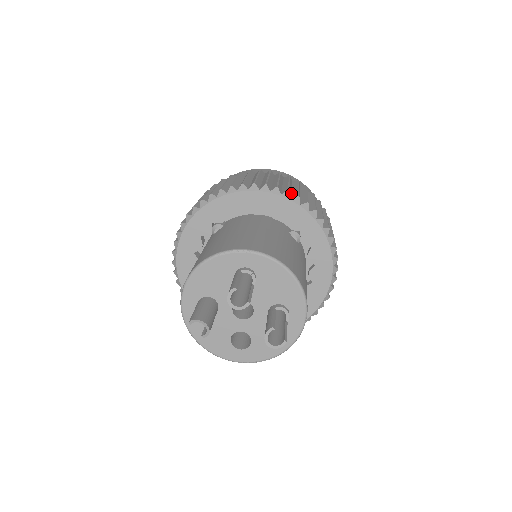
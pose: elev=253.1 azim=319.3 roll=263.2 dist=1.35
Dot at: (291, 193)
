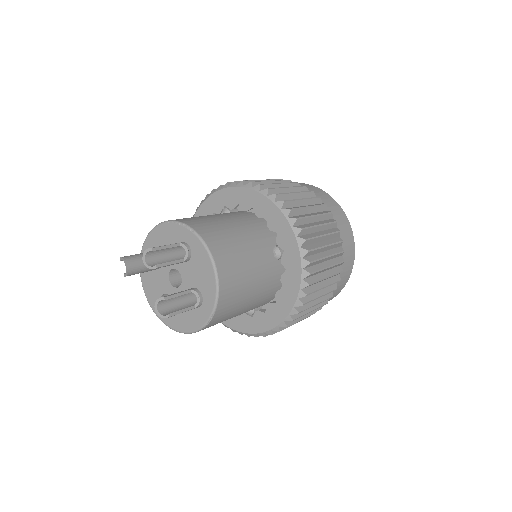
Dot at: (300, 215)
